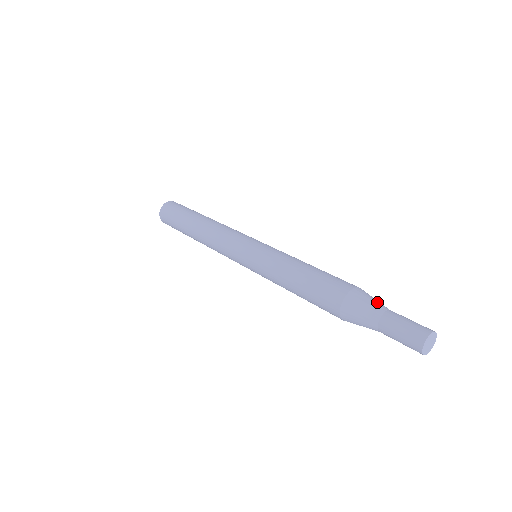
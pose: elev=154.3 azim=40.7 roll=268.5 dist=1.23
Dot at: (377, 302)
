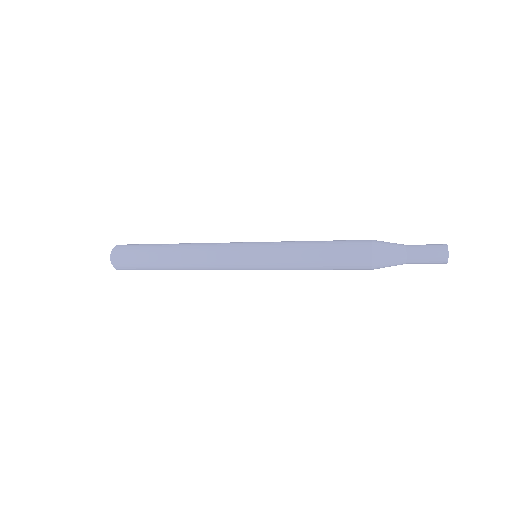
Dot at: (395, 245)
